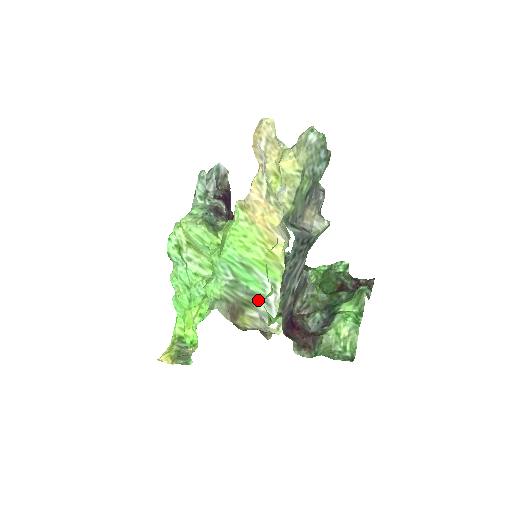
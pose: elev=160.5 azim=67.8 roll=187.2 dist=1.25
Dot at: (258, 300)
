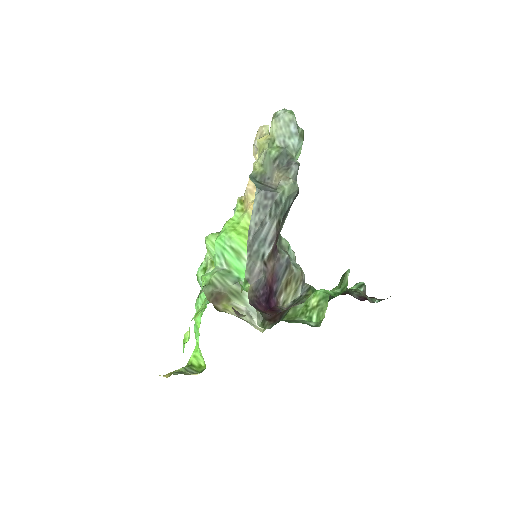
Dot at: (247, 293)
